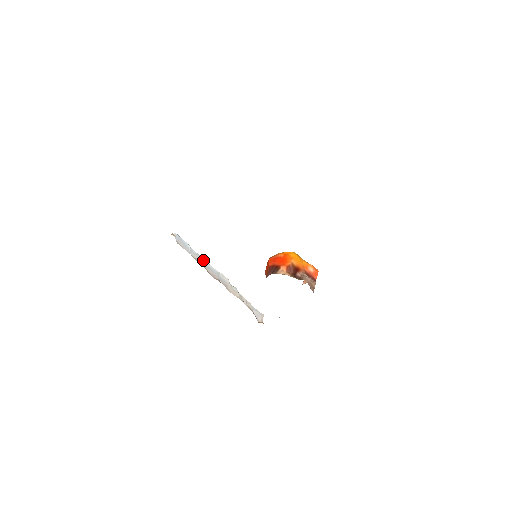
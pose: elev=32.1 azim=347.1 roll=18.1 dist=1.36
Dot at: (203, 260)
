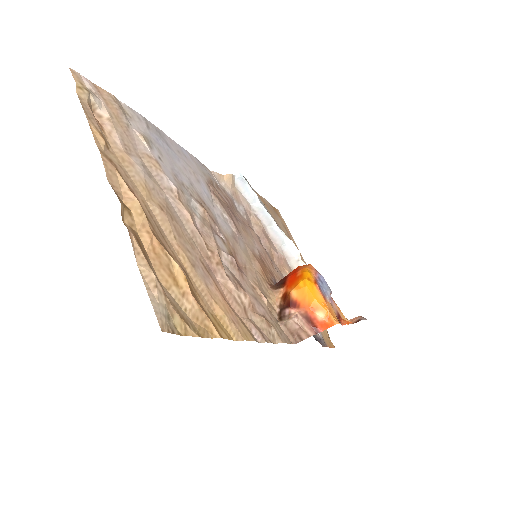
Dot at: (268, 217)
